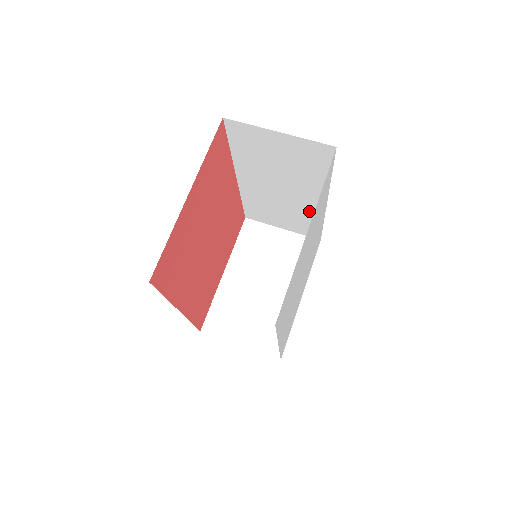
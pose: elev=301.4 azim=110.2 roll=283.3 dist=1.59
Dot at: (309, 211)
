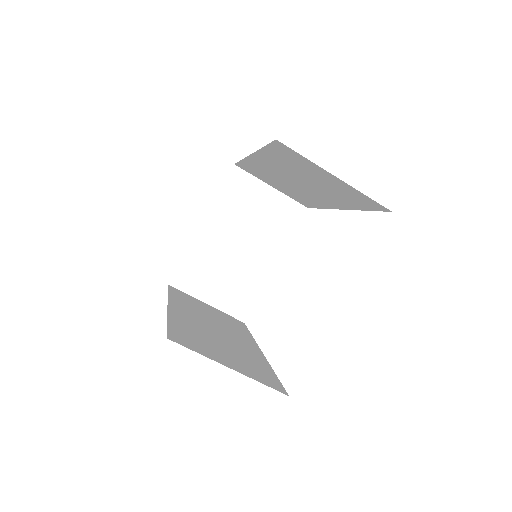
Dot at: (315, 200)
